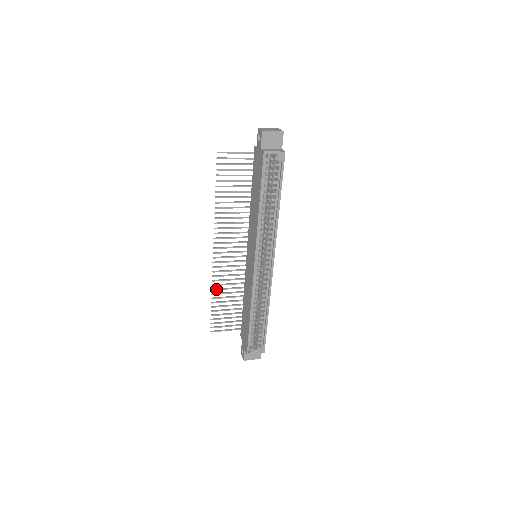
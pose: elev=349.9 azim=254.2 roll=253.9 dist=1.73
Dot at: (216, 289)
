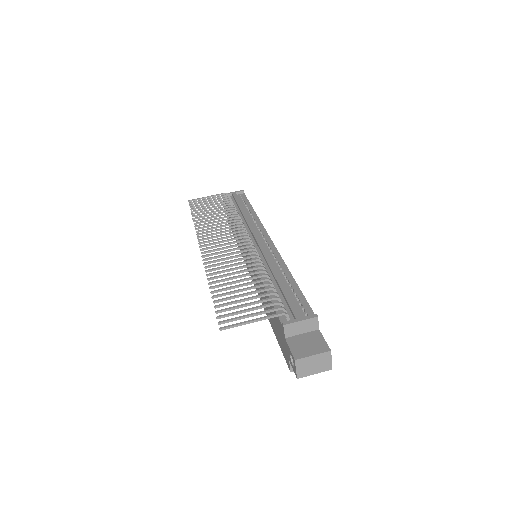
Dot at: (199, 224)
